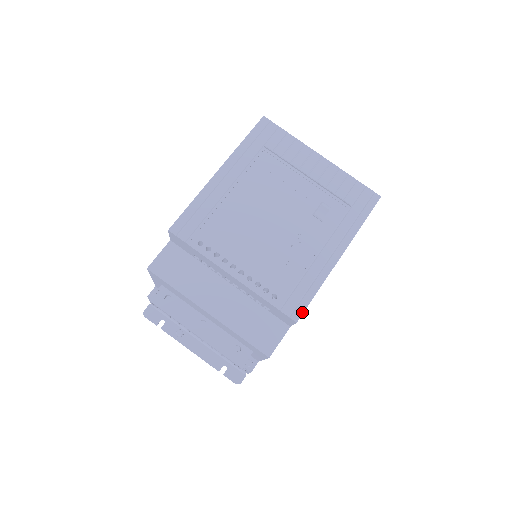
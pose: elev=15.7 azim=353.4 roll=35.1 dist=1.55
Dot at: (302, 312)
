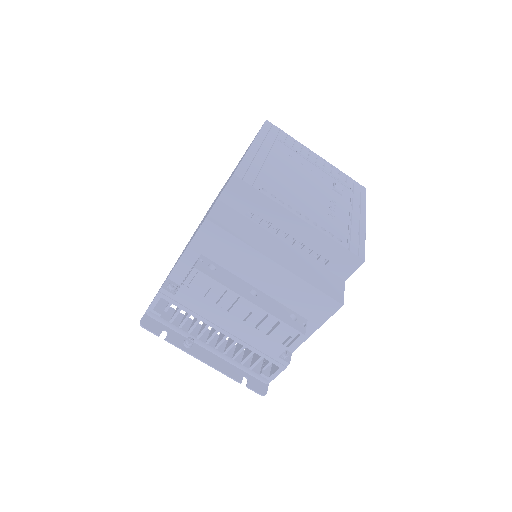
Dot at: (364, 254)
